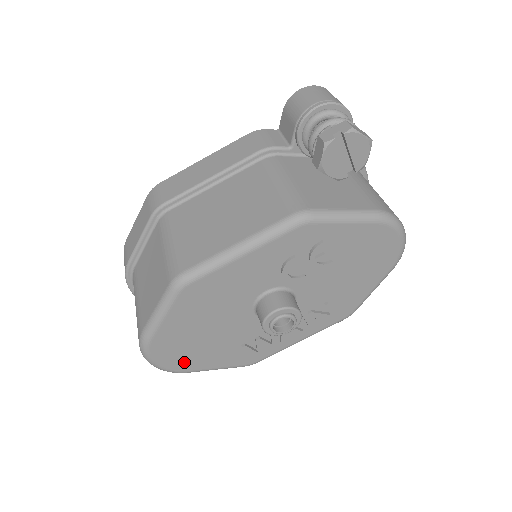
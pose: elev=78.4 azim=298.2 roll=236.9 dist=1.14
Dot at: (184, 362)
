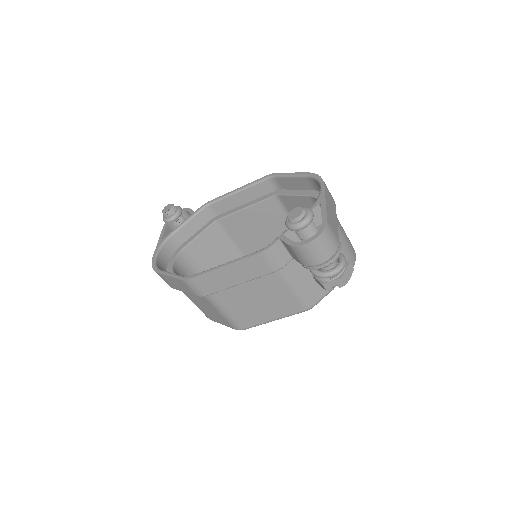
Dot at: occluded
